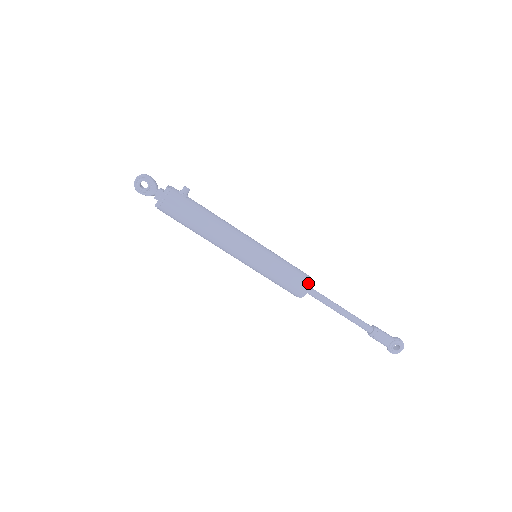
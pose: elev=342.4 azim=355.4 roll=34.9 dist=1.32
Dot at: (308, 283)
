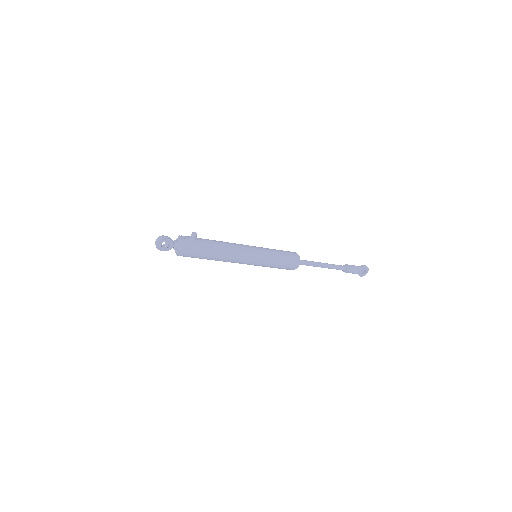
Dot at: (297, 260)
